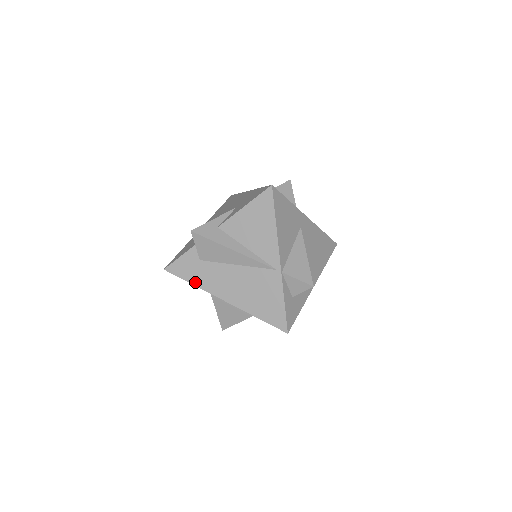
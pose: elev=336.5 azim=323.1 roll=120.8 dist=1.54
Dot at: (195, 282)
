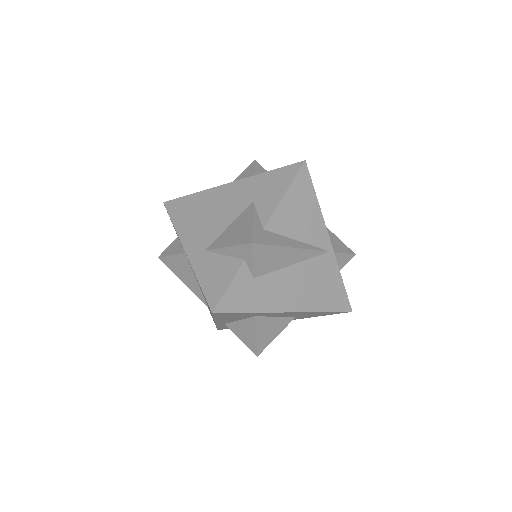
Dot at: (255, 308)
